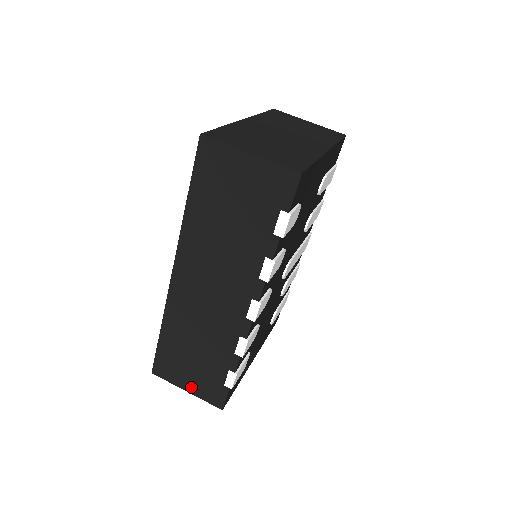
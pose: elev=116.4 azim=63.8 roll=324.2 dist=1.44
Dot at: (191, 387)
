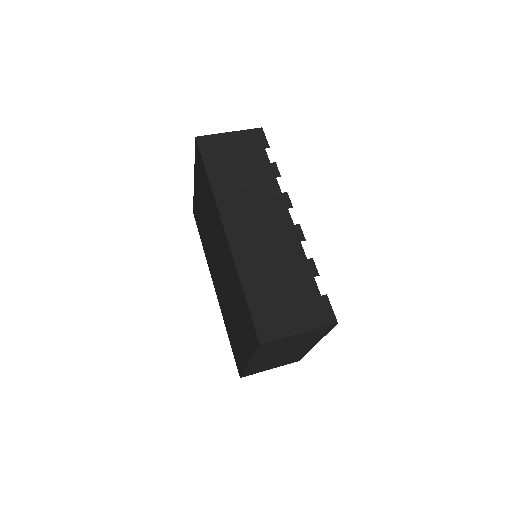
Dot at: (300, 324)
